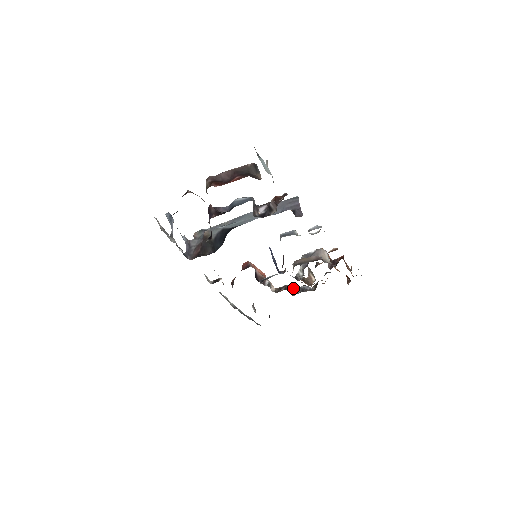
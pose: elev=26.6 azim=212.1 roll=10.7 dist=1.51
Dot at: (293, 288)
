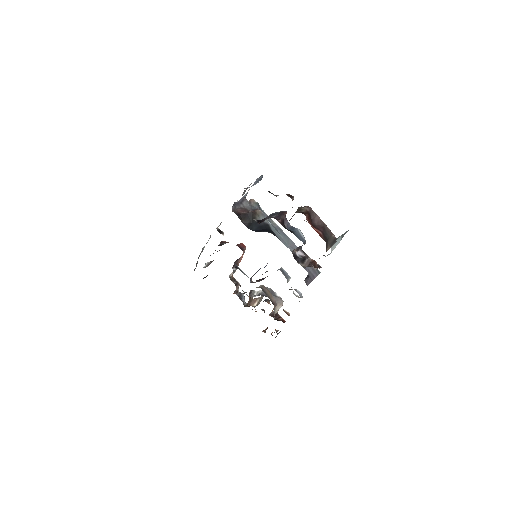
Dot at: occluded
